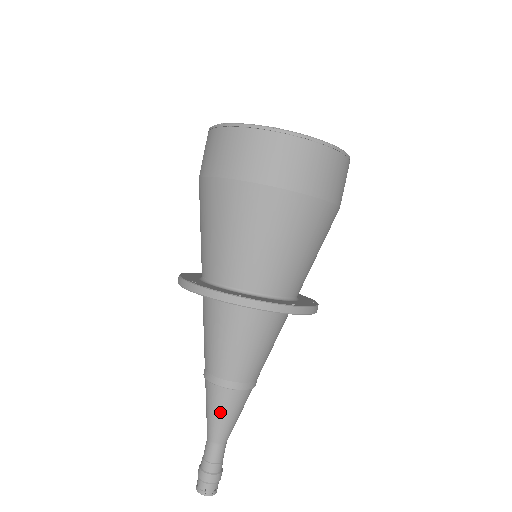
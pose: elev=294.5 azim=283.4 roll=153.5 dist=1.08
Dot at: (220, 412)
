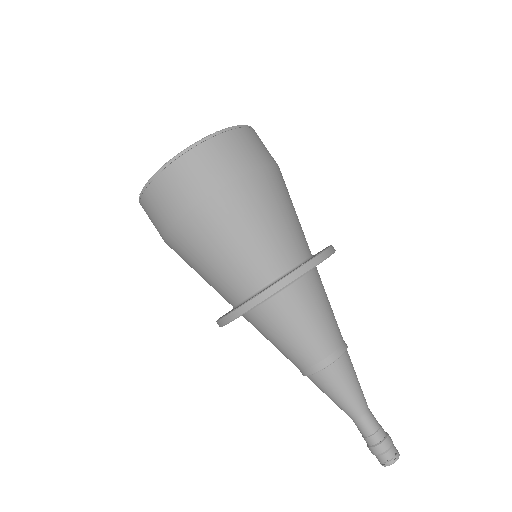
Dot at: (337, 391)
